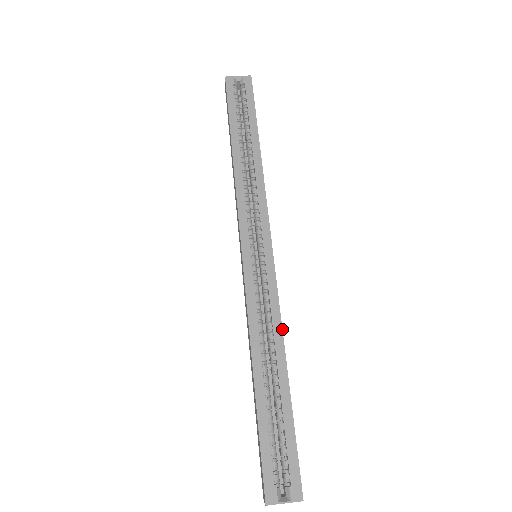
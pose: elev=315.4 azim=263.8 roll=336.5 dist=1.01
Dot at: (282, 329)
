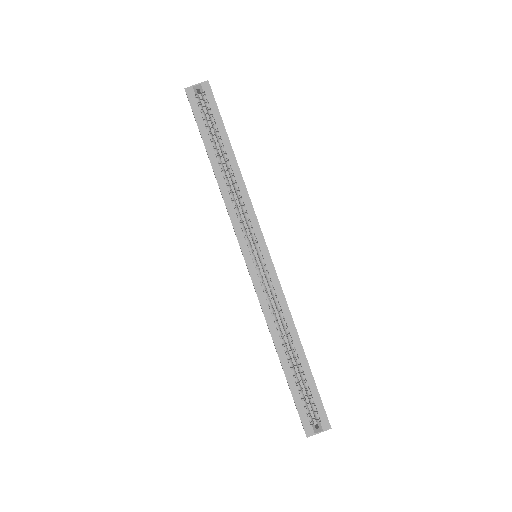
Dot at: (291, 315)
